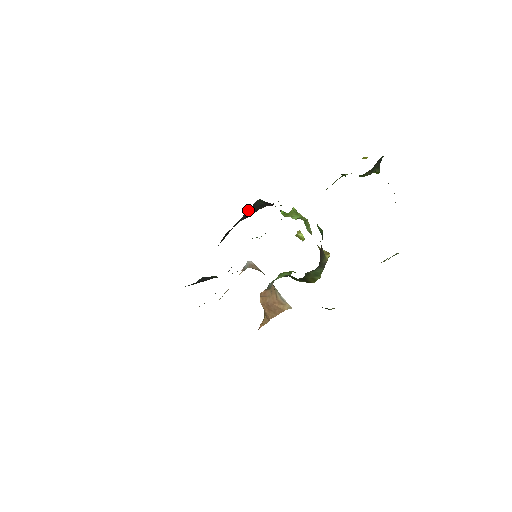
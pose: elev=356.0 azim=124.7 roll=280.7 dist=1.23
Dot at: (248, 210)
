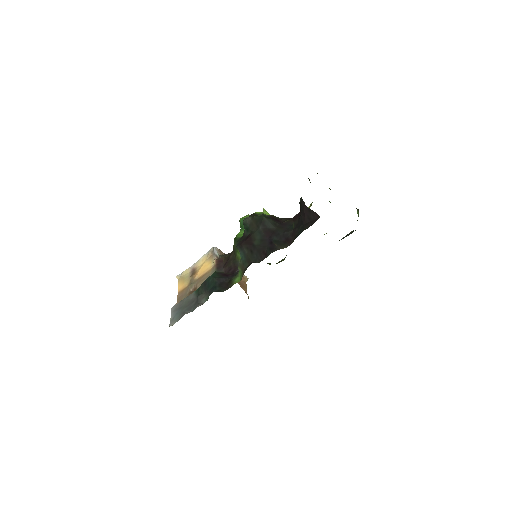
Dot at: (261, 226)
